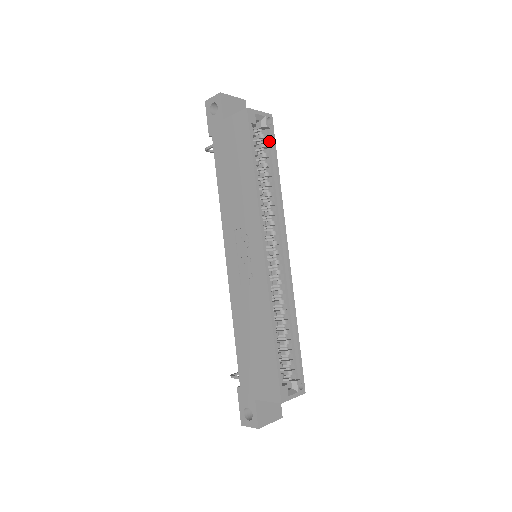
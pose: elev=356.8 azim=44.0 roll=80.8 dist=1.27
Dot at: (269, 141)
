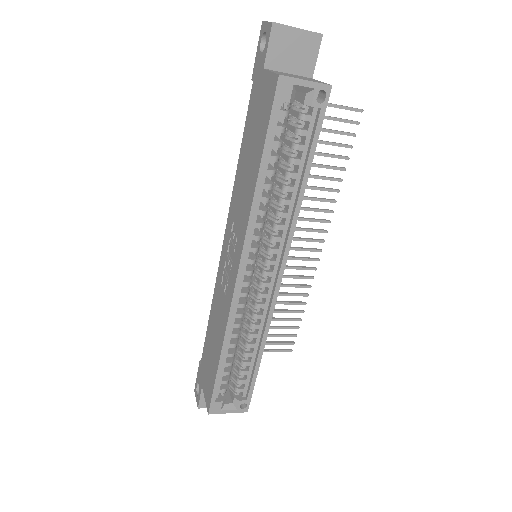
Dot at: (312, 126)
